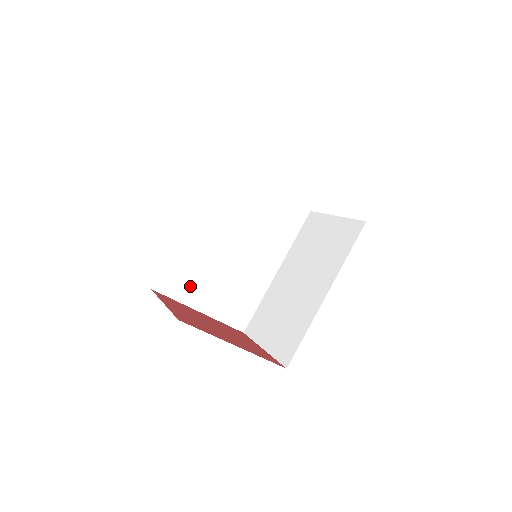
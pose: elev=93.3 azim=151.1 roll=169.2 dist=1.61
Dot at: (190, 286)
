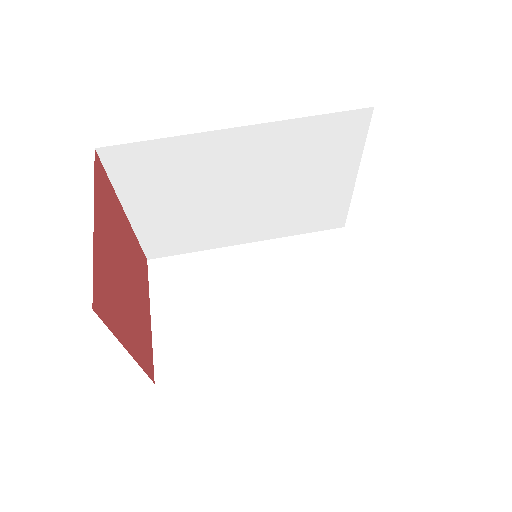
Dot at: (147, 185)
